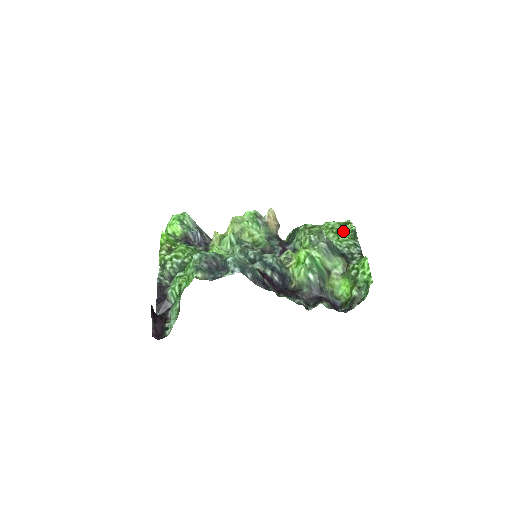
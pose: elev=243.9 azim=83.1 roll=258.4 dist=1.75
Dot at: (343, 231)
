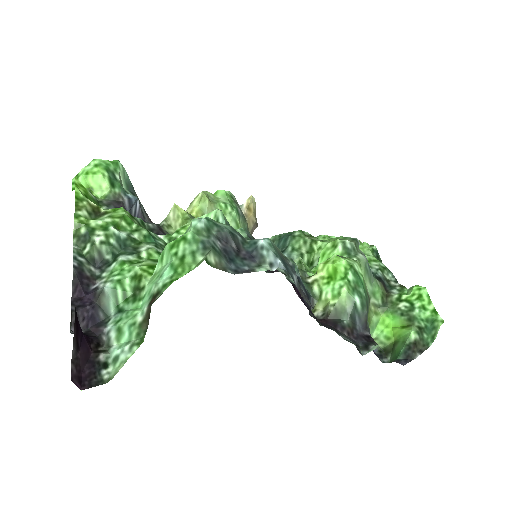
Dot at: (362, 248)
